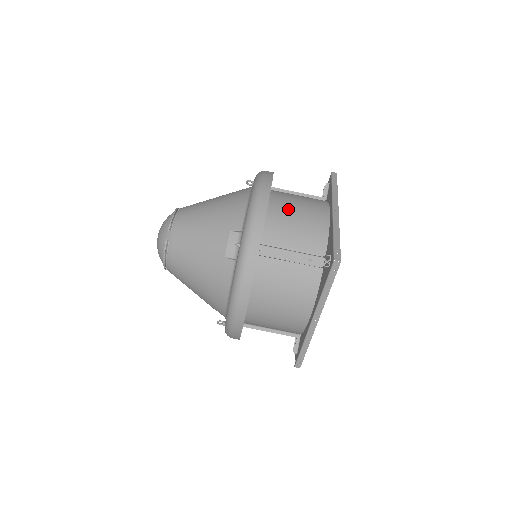
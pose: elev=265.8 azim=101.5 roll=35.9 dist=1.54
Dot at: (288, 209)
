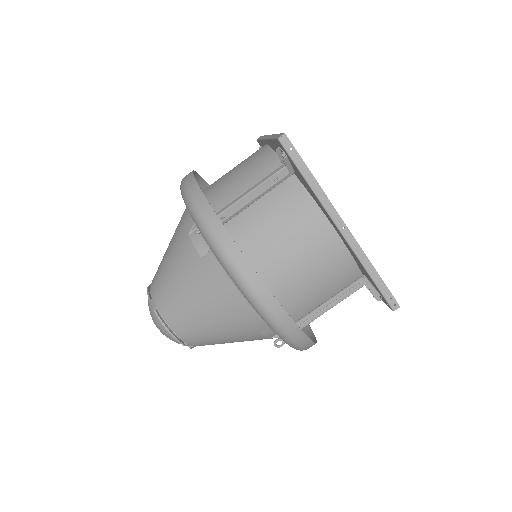
Dot at: (226, 175)
